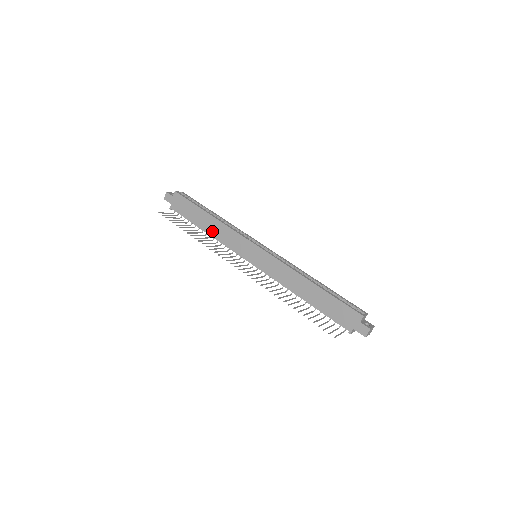
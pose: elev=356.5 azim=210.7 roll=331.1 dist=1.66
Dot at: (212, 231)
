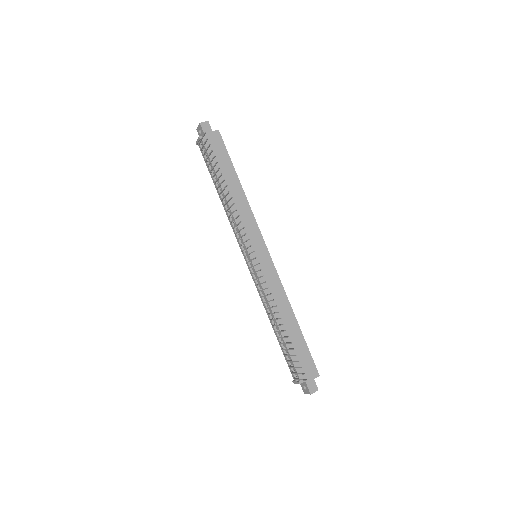
Dot at: (232, 198)
